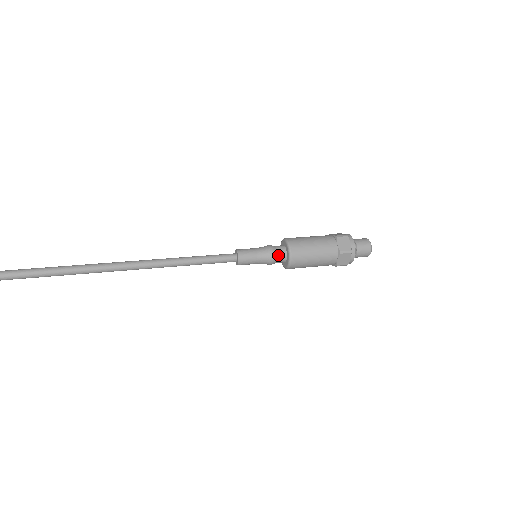
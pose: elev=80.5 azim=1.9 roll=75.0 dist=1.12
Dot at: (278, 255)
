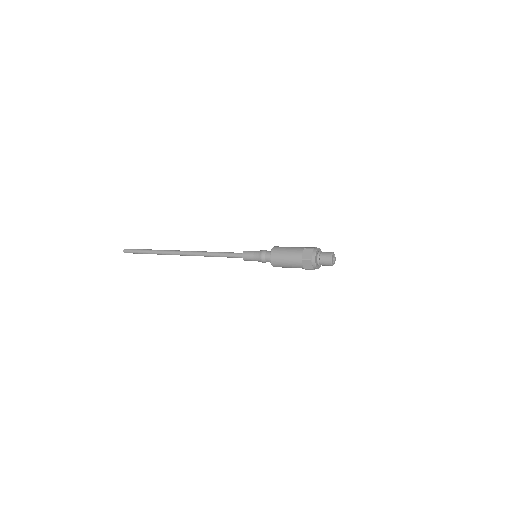
Dot at: (267, 261)
